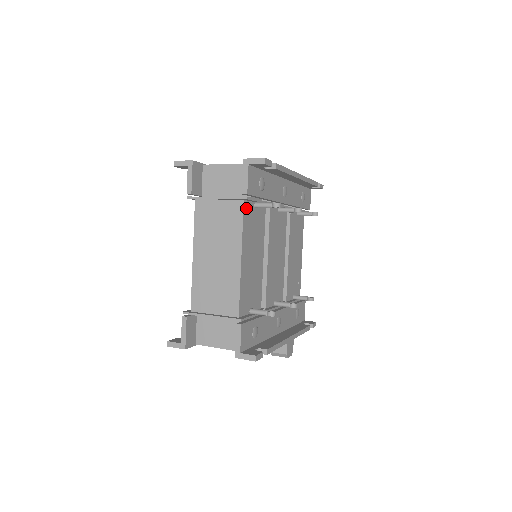
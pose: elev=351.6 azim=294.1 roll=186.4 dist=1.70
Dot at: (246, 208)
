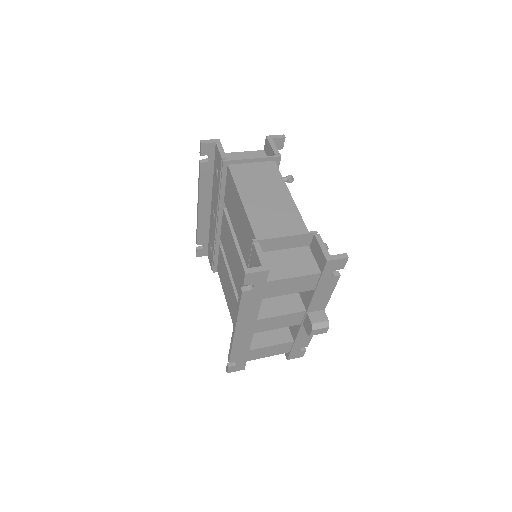
Dot at: occluded
